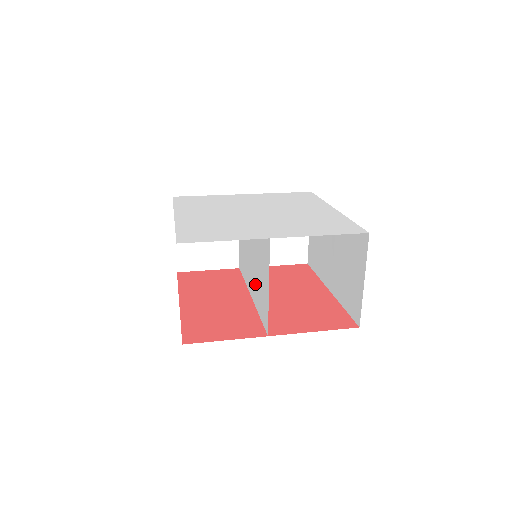
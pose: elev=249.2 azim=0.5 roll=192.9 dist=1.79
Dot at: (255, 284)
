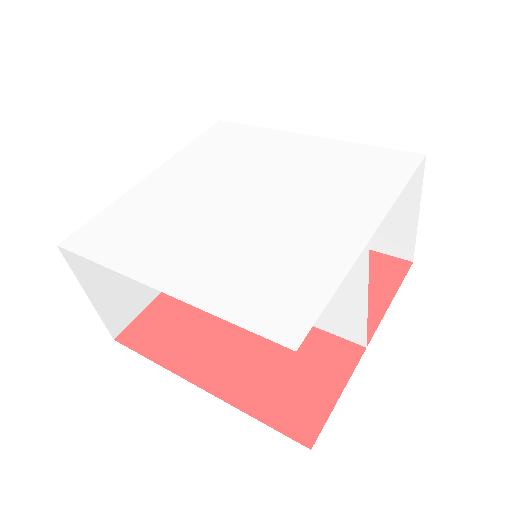
Dot at: occluded
